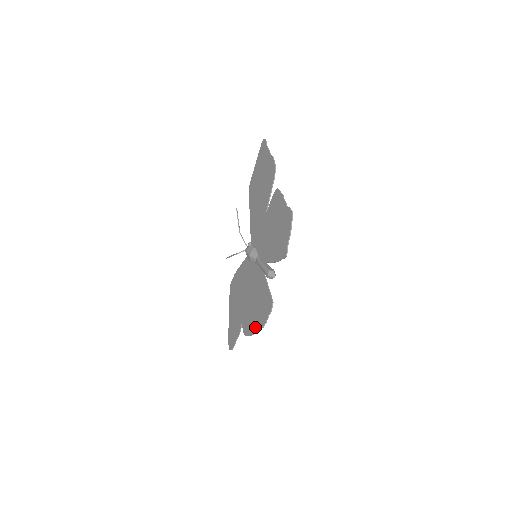
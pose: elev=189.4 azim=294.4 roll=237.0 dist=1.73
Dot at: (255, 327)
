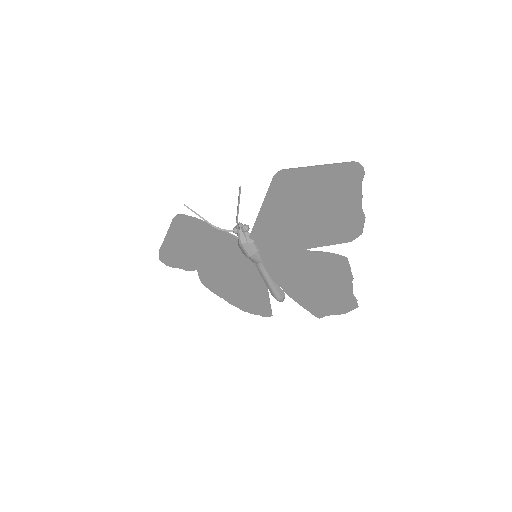
Dot at: (228, 299)
